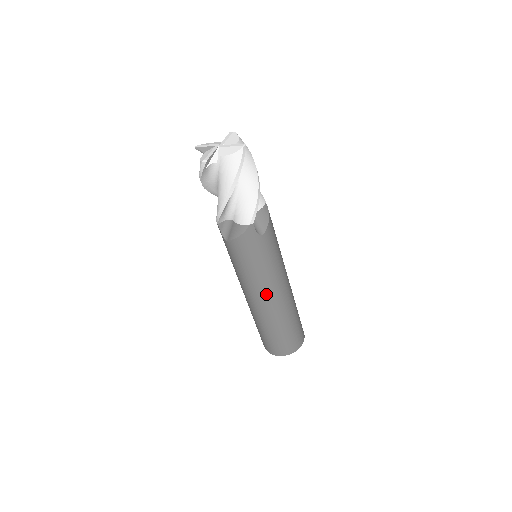
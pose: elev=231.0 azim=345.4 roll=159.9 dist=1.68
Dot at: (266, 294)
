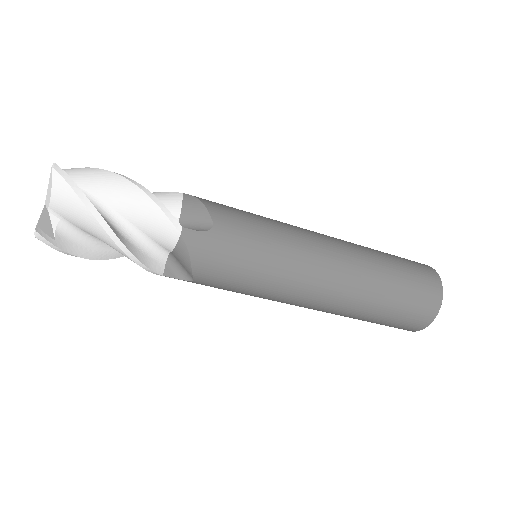
Dot at: (314, 279)
